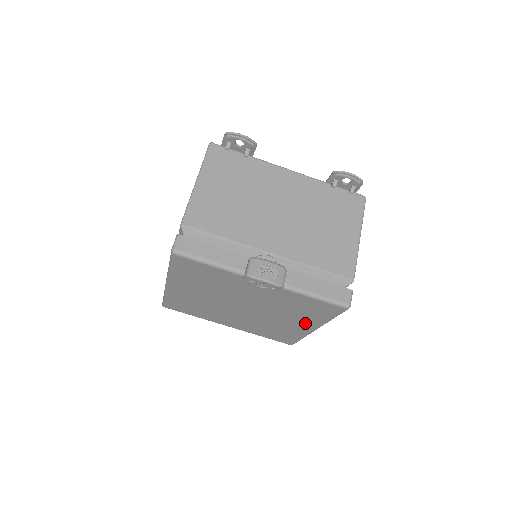
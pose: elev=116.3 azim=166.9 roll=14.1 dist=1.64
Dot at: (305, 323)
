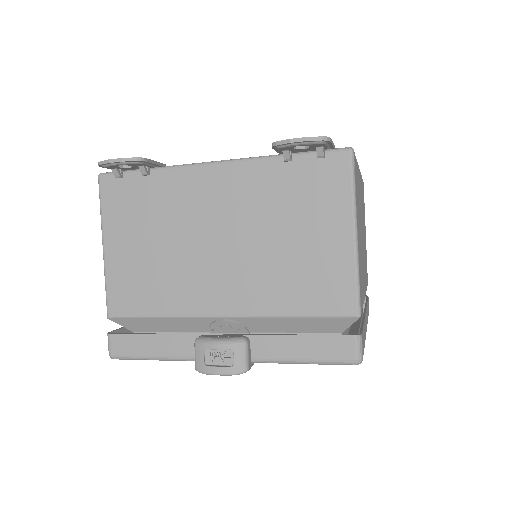
Dot at: occluded
